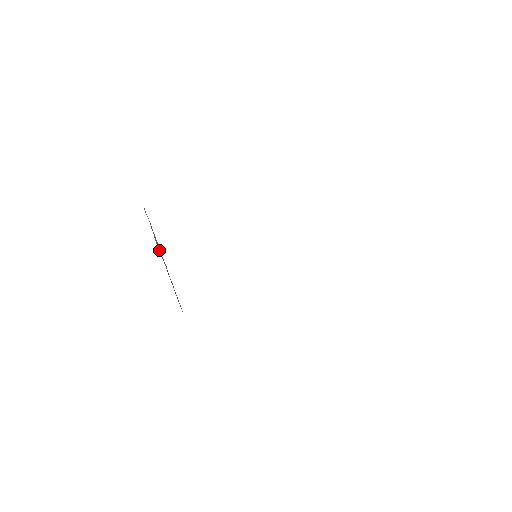
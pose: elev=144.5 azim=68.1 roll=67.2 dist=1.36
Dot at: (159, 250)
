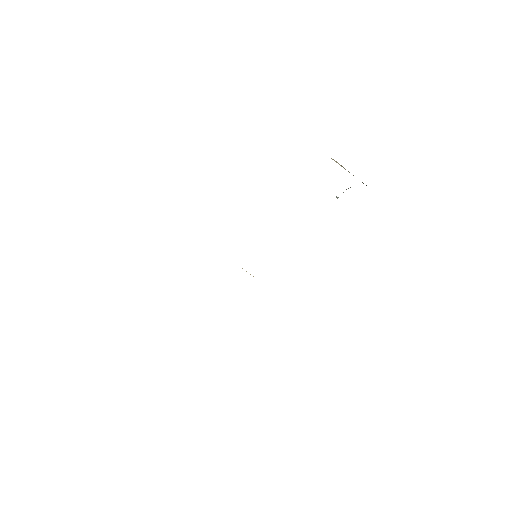
Dot at: occluded
